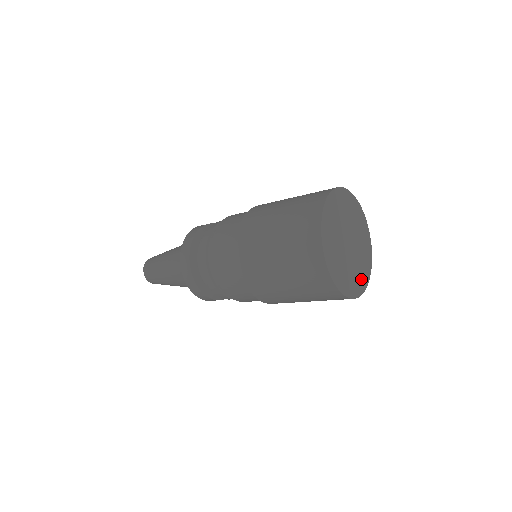
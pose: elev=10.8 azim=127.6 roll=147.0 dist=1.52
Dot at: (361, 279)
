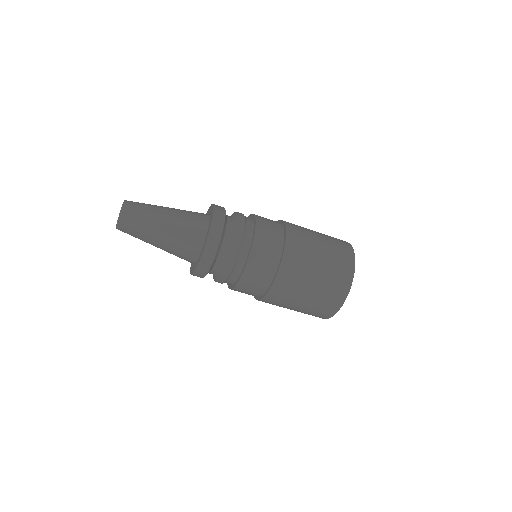
Dot at: occluded
